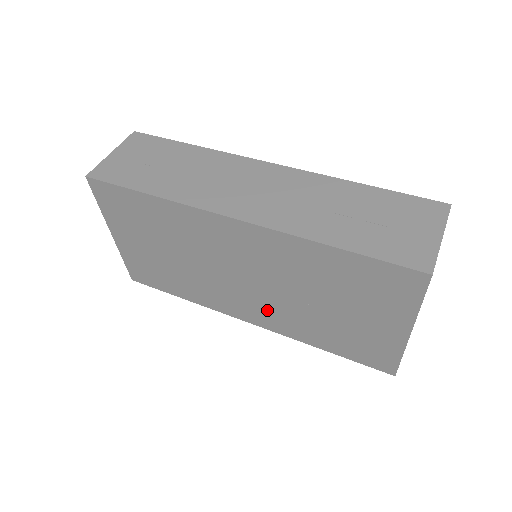
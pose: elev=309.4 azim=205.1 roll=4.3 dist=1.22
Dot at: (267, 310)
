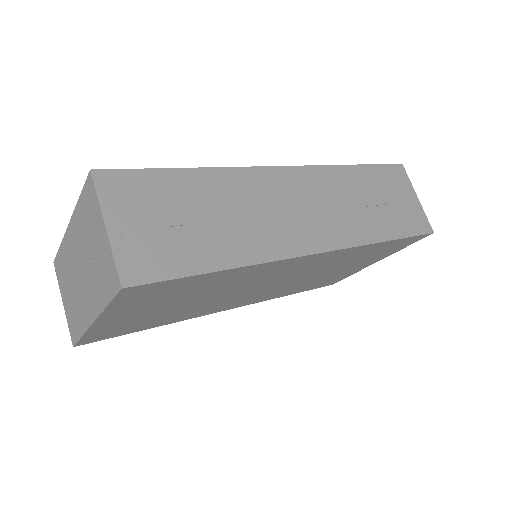
Dot at: (264, 295)
